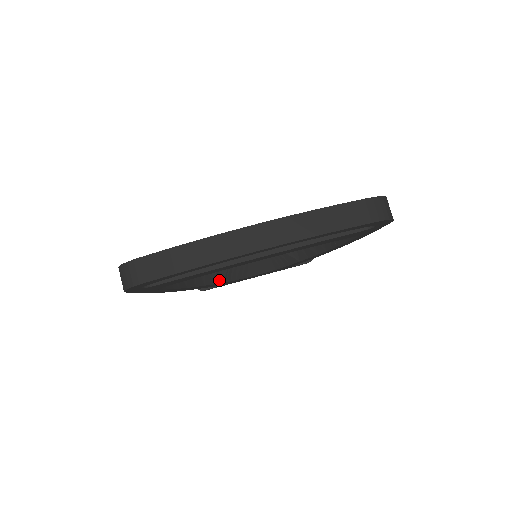
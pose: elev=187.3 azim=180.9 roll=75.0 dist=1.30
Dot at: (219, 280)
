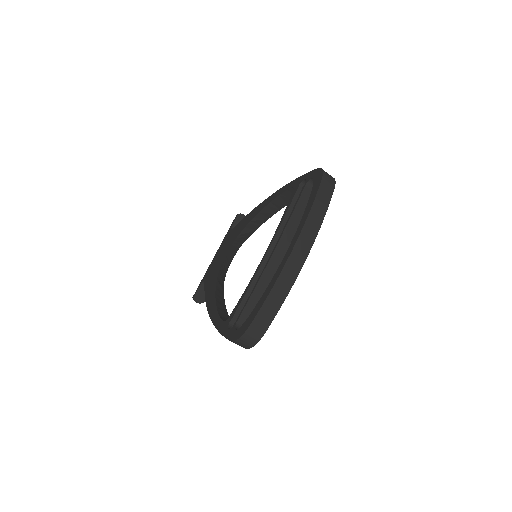
Dot at: (222, 286)
